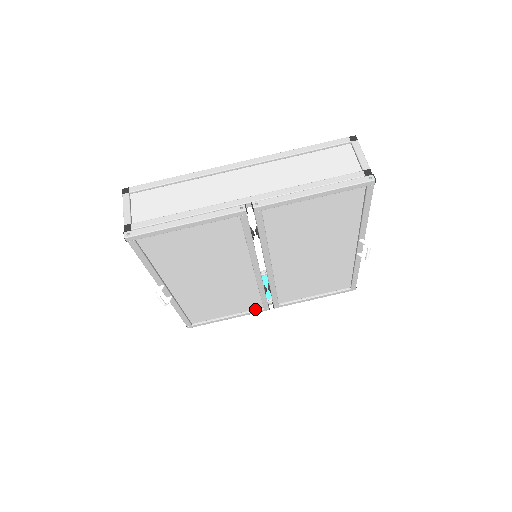
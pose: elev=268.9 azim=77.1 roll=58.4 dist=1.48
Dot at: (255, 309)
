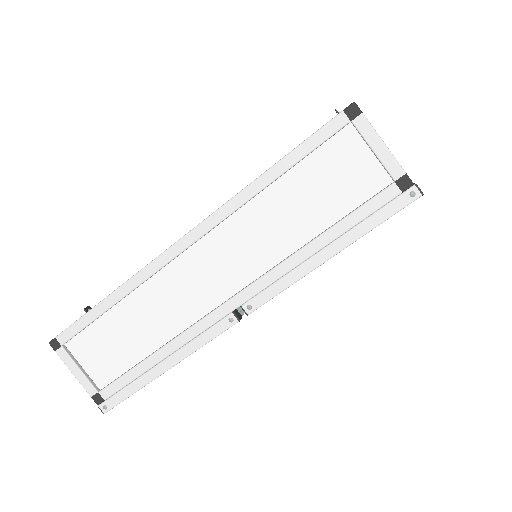
Dot at: occluded
